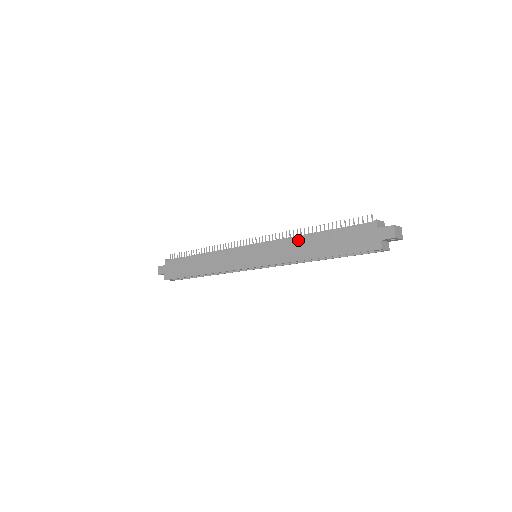
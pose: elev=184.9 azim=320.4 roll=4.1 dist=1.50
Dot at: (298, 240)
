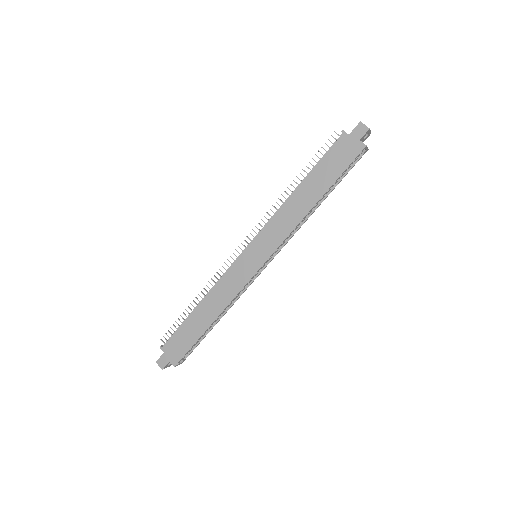
Dot at: (288, 203)
